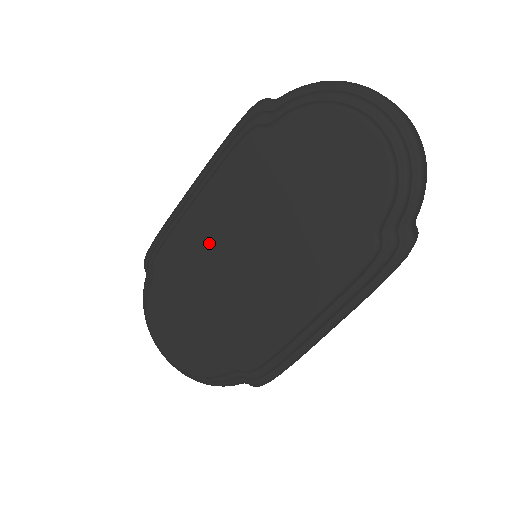
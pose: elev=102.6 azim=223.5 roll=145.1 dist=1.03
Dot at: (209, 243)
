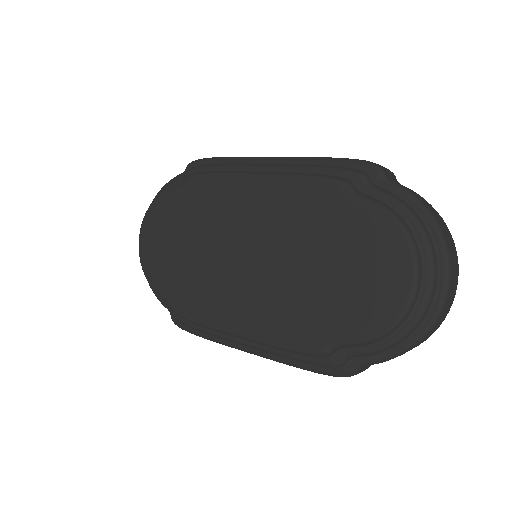
Dot at: (236, 212)
